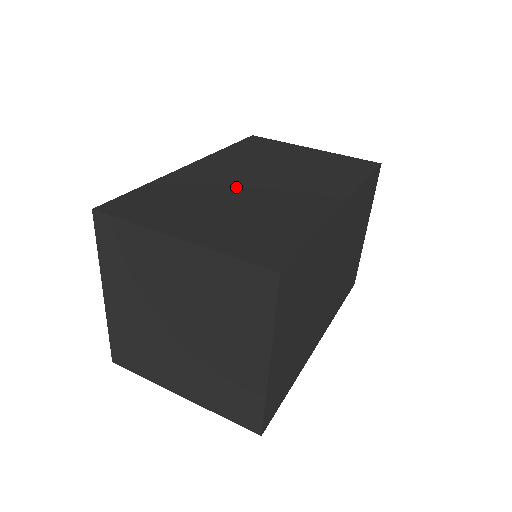
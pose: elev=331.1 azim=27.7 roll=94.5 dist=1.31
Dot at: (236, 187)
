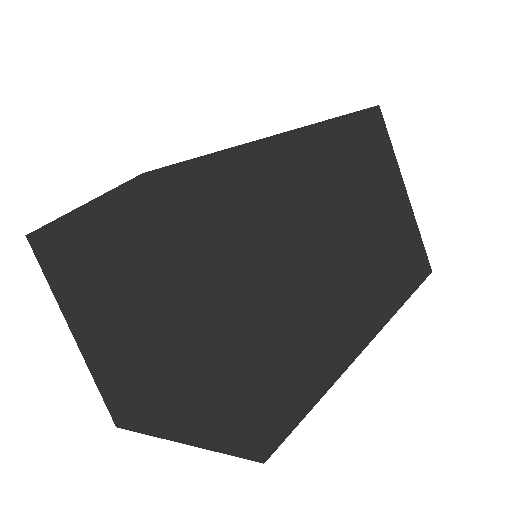
Dot at: (311, 233)
